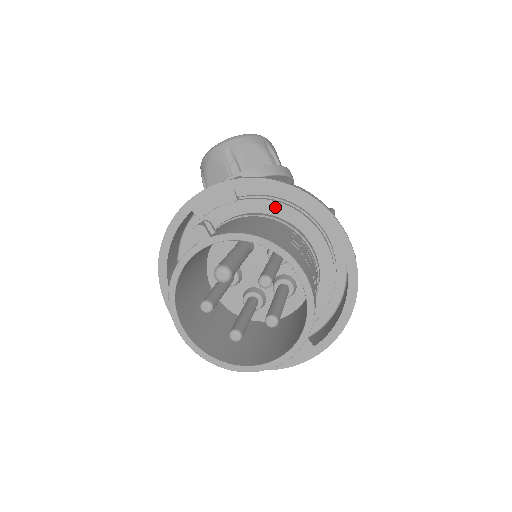
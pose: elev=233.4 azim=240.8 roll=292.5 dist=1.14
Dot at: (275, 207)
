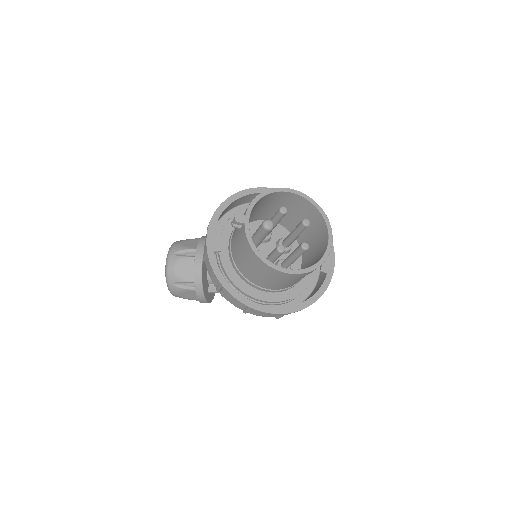
Dot at: occluded
